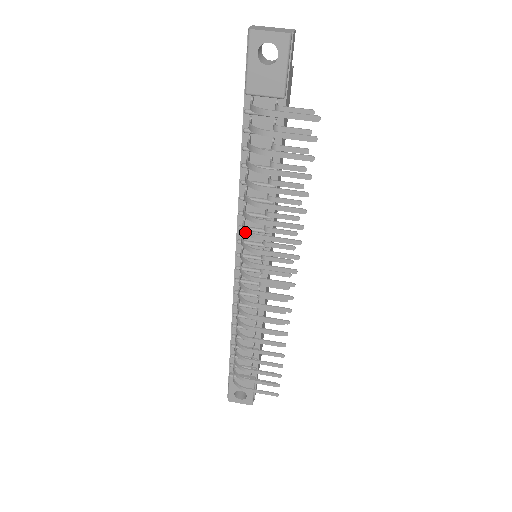
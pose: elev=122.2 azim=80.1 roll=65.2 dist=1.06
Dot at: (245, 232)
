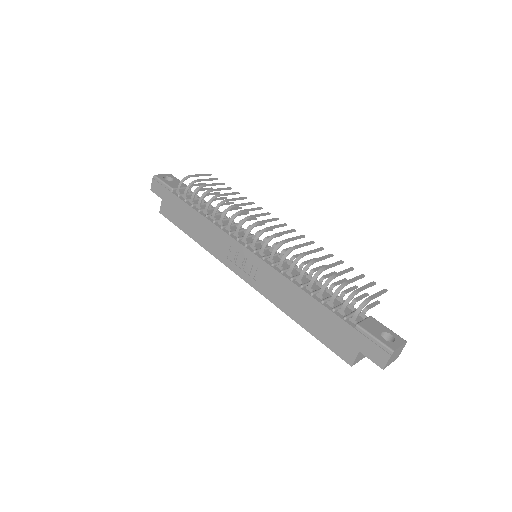
Dot at: (234, 216)
